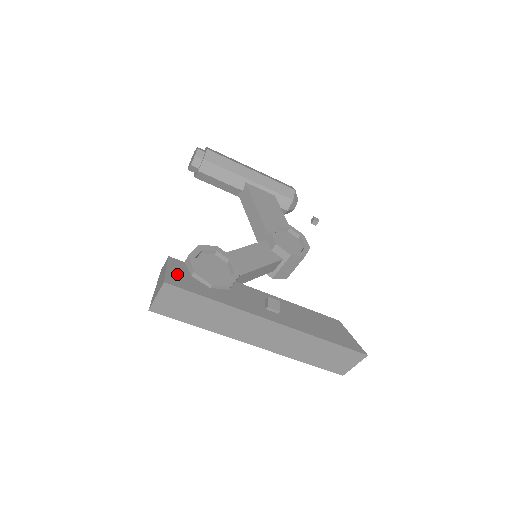
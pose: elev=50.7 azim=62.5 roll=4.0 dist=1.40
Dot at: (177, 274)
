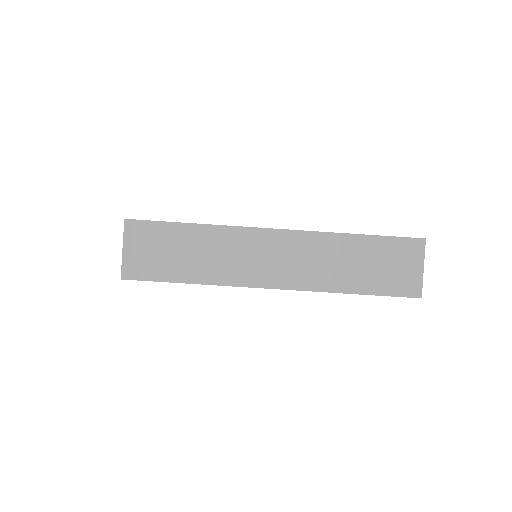
Dot at: occluded
